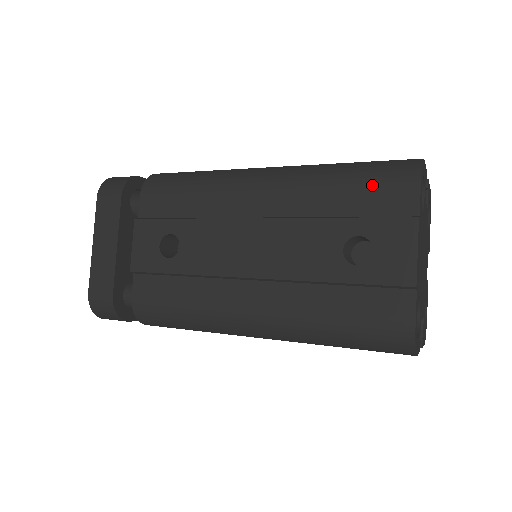
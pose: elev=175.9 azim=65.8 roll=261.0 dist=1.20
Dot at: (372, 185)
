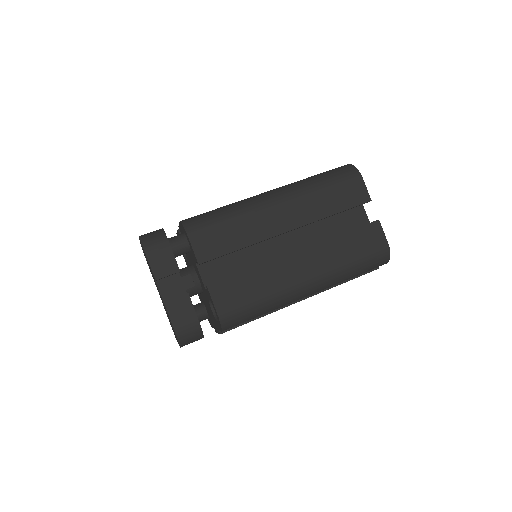
Dot at: occluded
